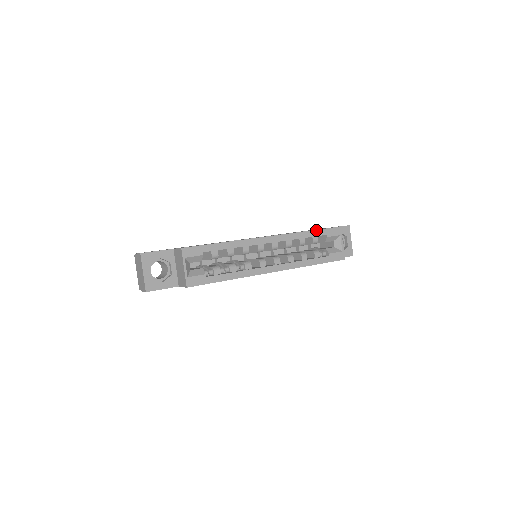
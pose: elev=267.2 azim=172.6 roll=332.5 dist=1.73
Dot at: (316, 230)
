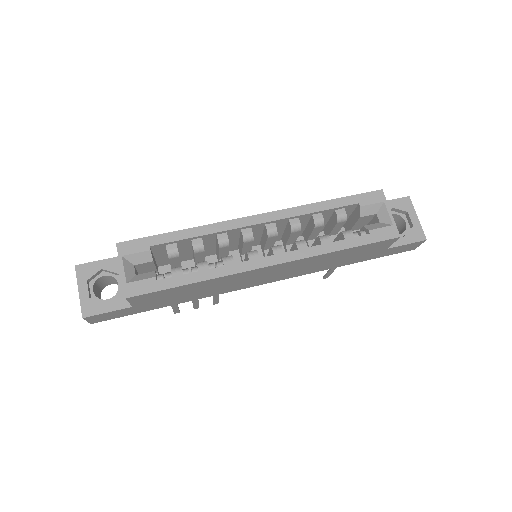
Dot at: (338, 199)
